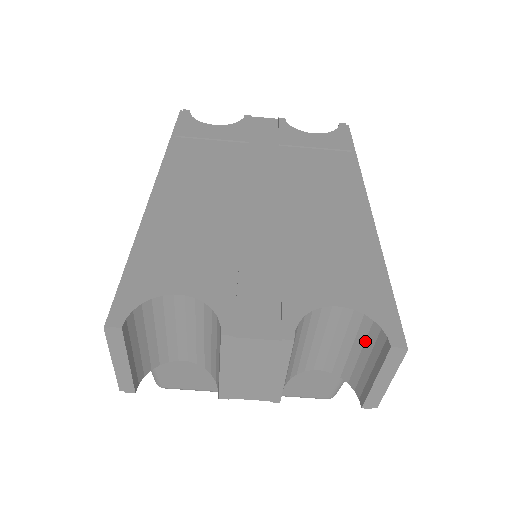
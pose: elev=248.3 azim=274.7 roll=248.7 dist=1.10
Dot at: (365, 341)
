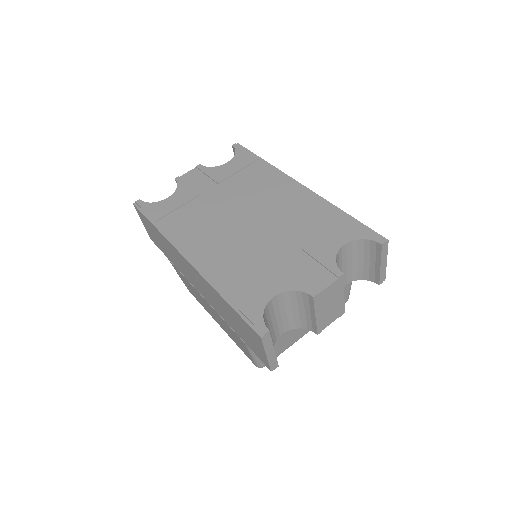
Dot at: (364, 252)
